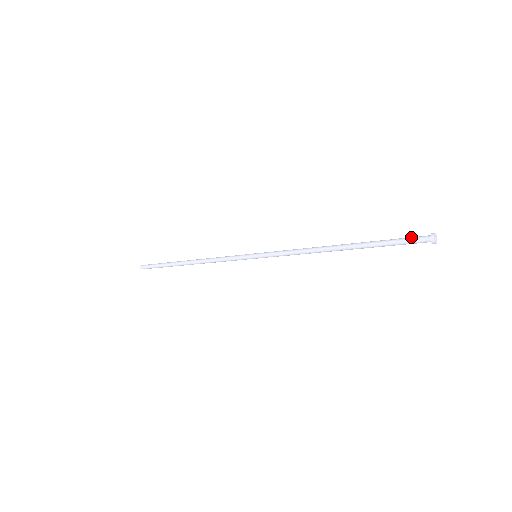
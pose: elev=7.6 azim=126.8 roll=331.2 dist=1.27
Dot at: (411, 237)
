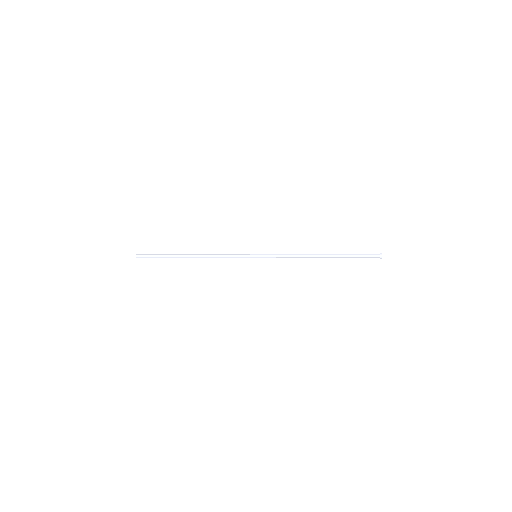
Dot at: (369, 254)
